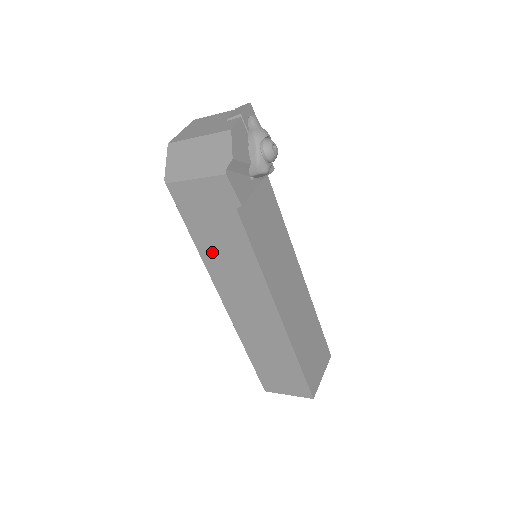
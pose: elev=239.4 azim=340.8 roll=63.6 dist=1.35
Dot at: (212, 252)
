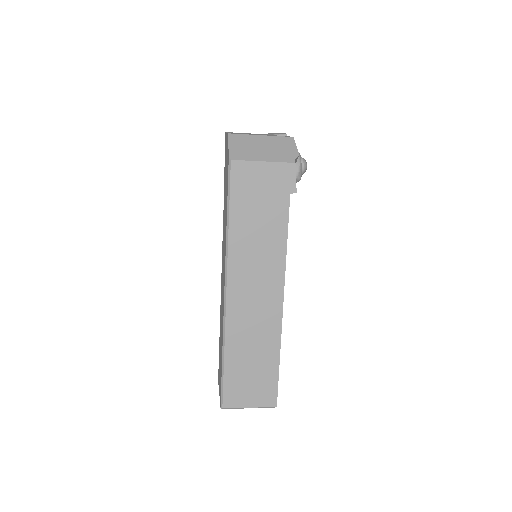
Dot at: (244, 234)
